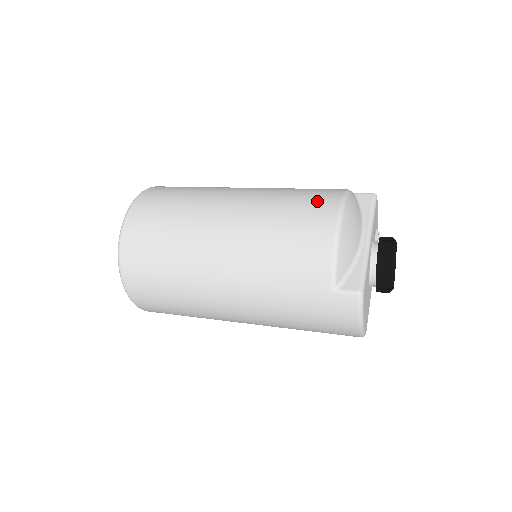
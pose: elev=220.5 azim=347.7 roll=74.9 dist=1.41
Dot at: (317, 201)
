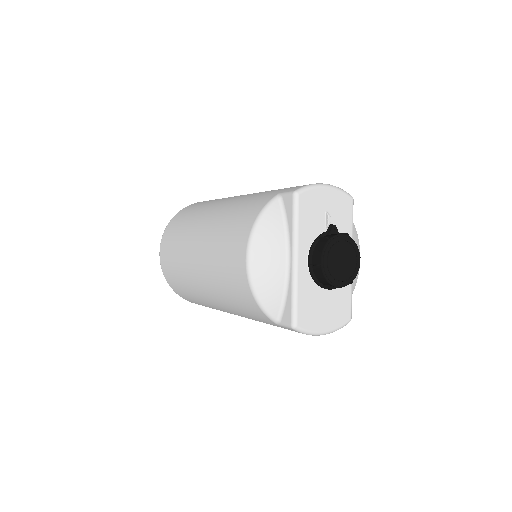
Dot at: (235, 246)
